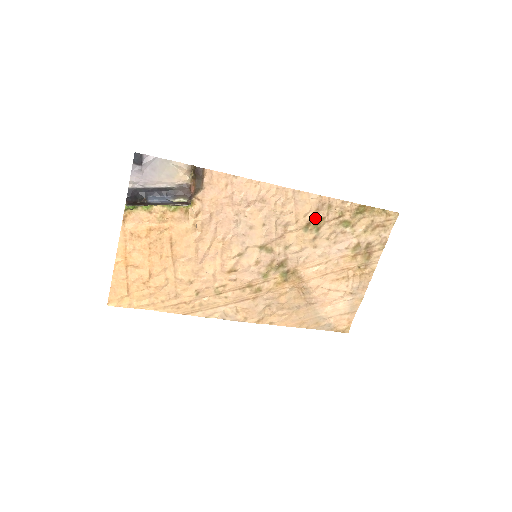
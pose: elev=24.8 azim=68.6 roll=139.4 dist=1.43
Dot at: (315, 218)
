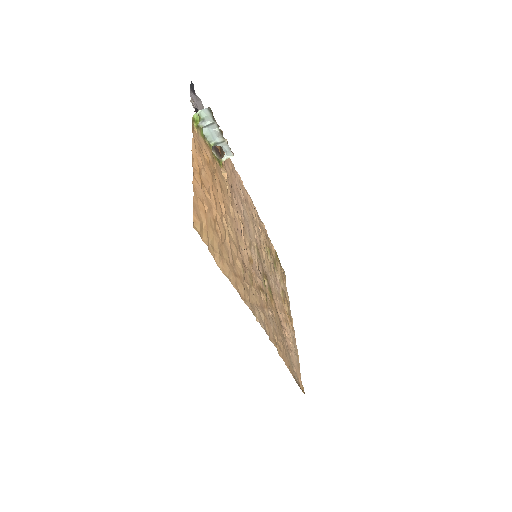
Dot at: (267, 243)
